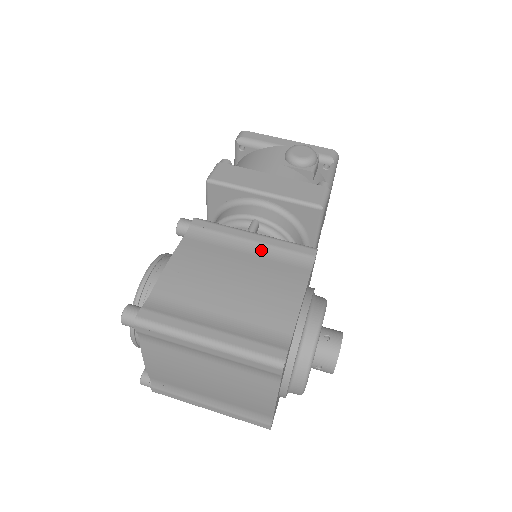
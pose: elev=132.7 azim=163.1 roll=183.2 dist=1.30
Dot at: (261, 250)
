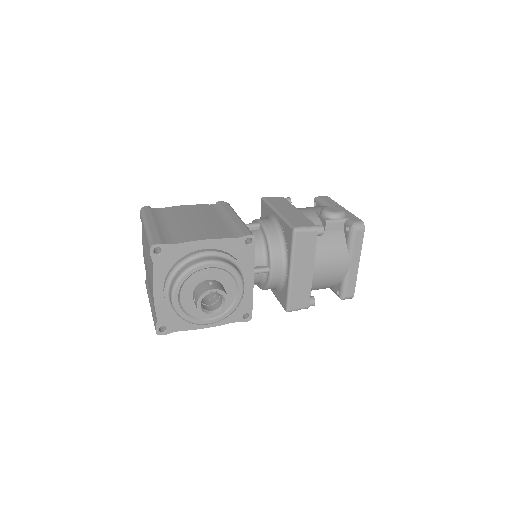
Dot at: (229, 222)
